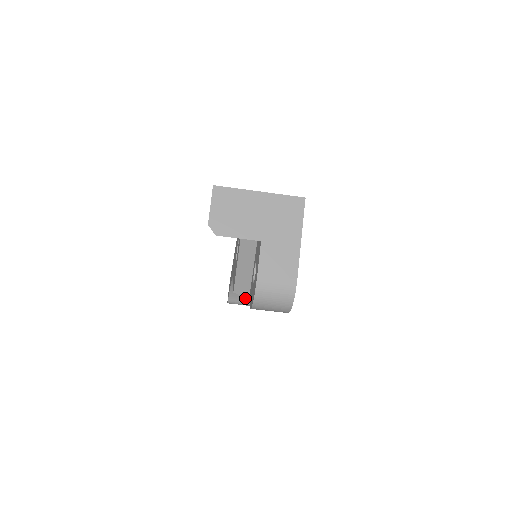
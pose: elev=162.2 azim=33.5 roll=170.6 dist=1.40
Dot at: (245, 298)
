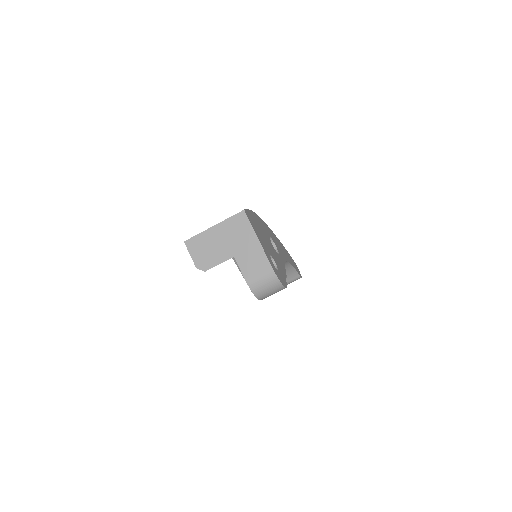
Dot at: occluded
